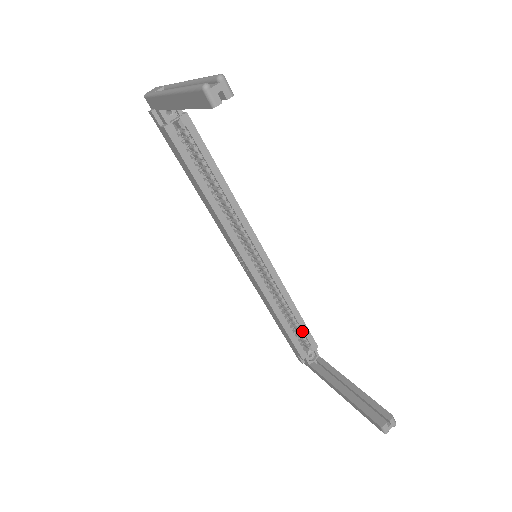
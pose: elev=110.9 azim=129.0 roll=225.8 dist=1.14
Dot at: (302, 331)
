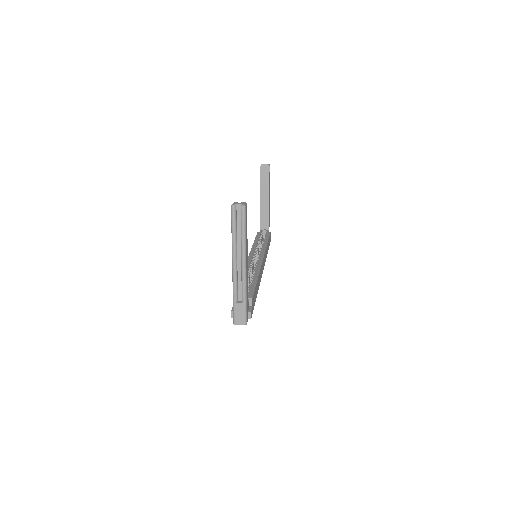
Dot at: occluded
